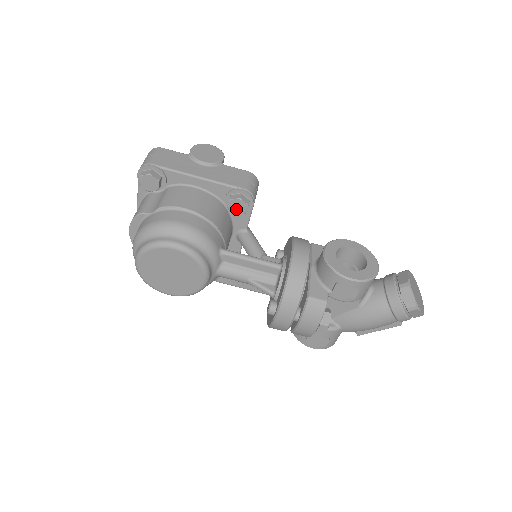
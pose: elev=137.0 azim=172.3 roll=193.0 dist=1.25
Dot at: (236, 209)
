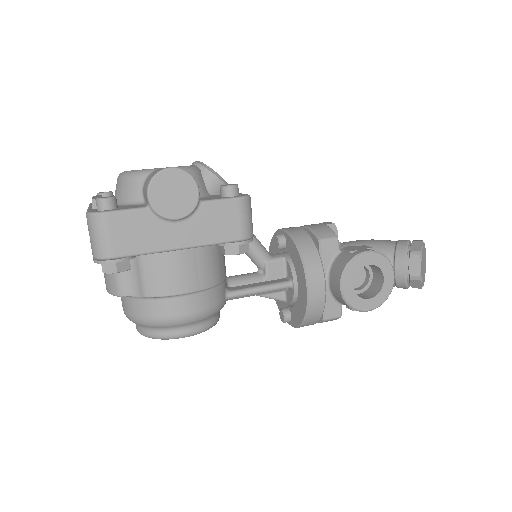
Dot at: occluded
